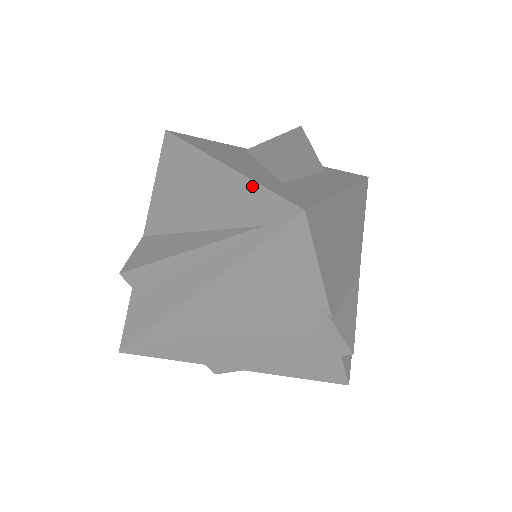
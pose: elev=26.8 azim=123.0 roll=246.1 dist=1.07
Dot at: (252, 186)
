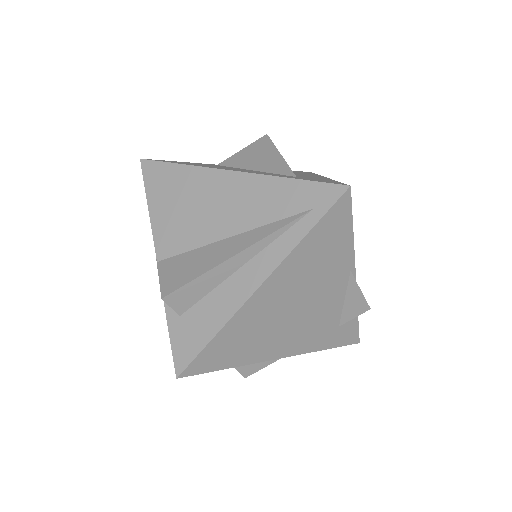
Dot at: (282, 181)
